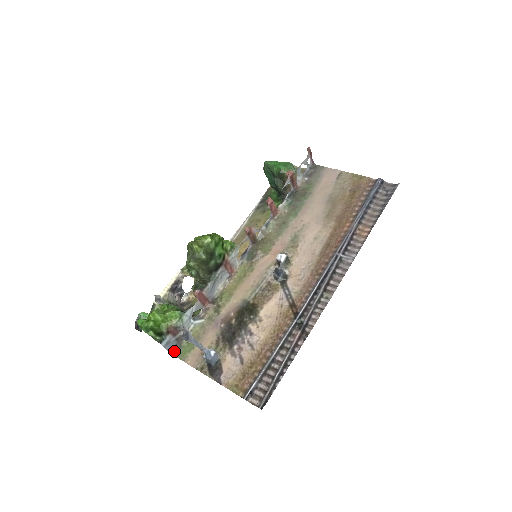
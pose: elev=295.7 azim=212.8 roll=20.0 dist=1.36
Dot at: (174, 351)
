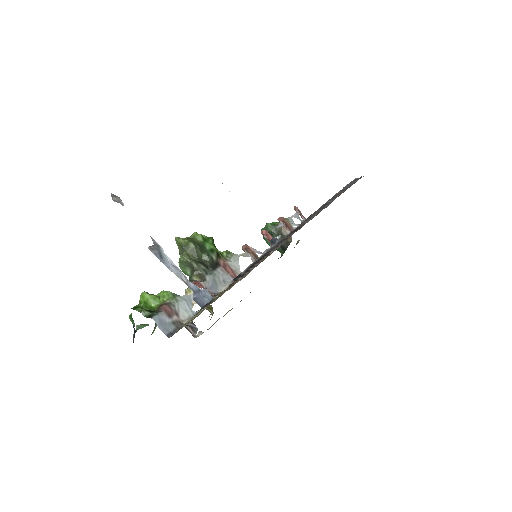
Dot at: (172, 335)
